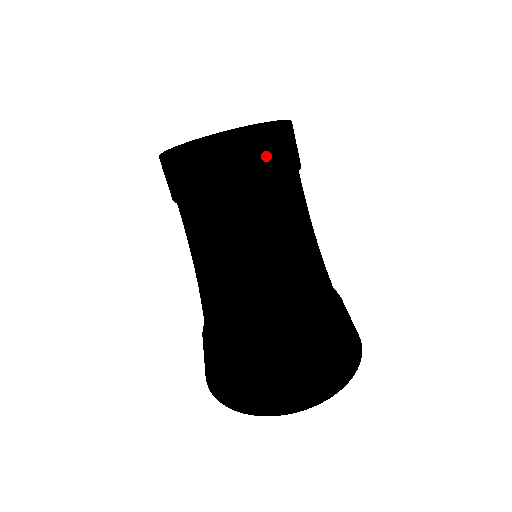
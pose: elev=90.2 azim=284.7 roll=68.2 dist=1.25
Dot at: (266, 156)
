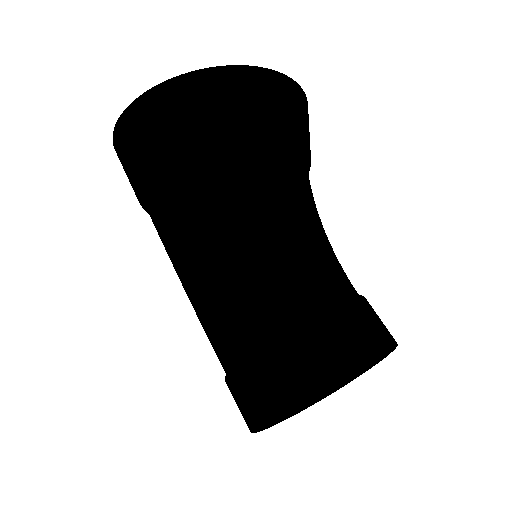
Dot at: (294, 161)
